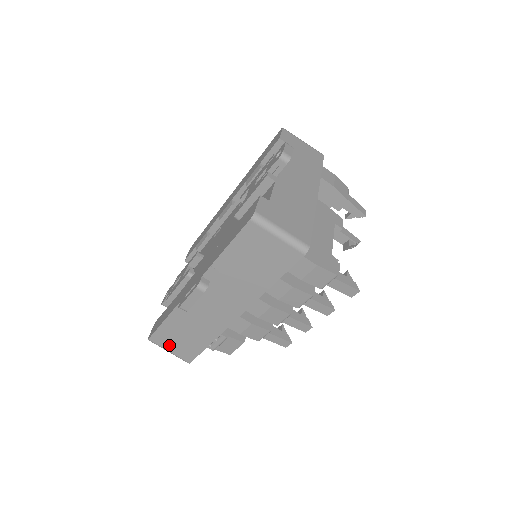
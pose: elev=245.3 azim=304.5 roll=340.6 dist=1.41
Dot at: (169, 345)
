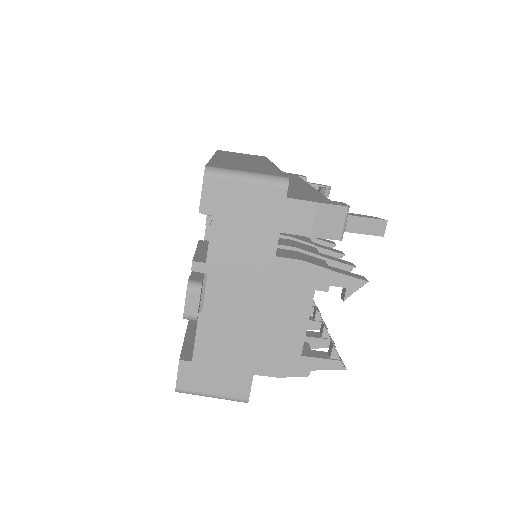
Dot at: occluded
